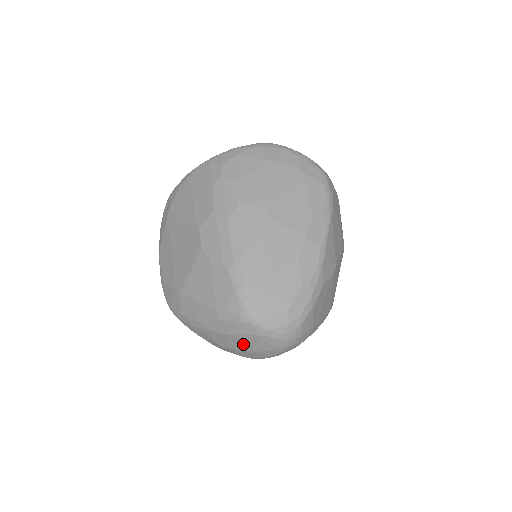
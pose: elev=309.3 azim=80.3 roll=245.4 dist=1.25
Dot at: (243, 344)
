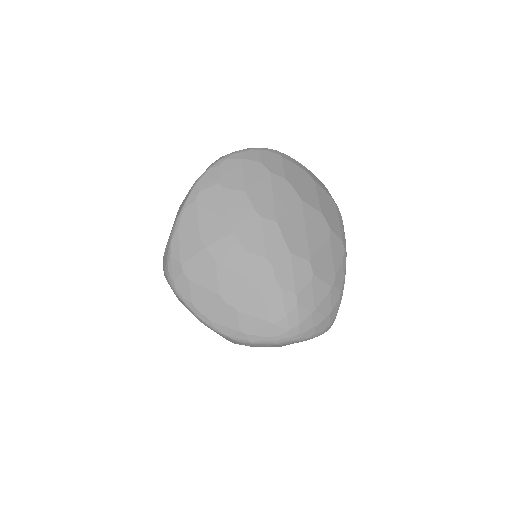
Dot at: occluded
